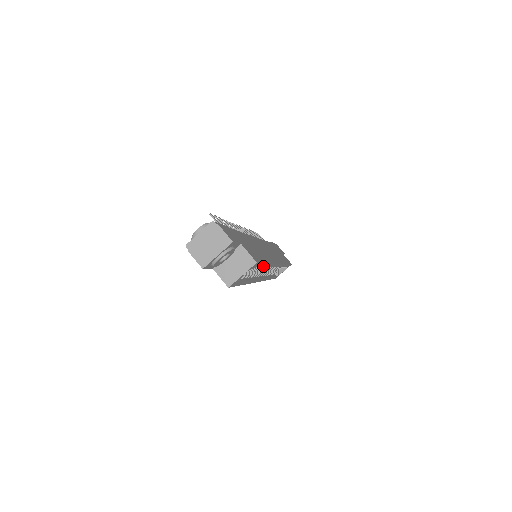
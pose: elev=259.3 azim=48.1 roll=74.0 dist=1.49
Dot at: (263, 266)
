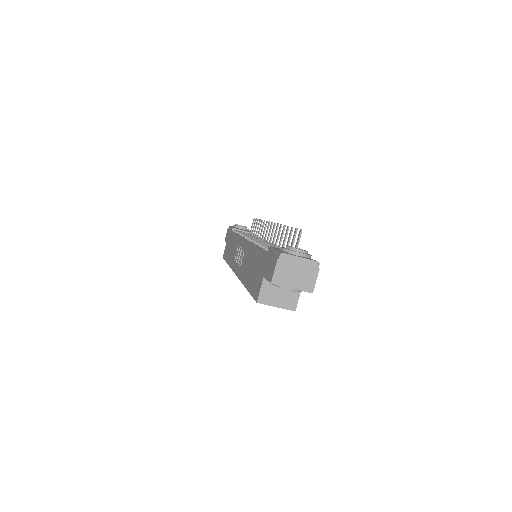
Dot at: occluded
